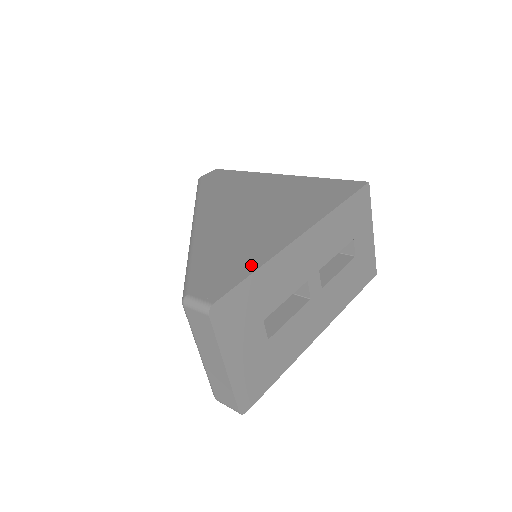
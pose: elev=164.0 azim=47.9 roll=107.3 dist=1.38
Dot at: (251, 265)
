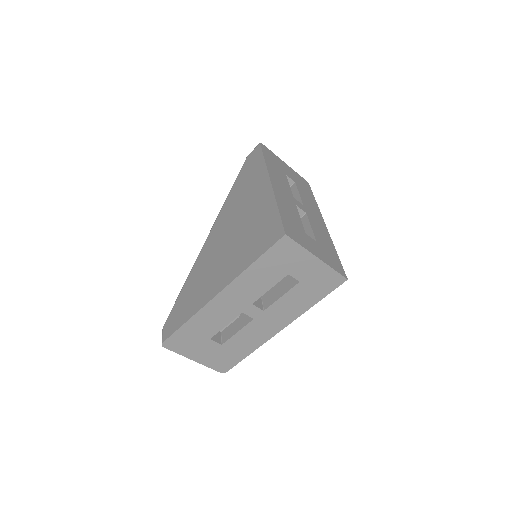
Dot at: (186, 316)
